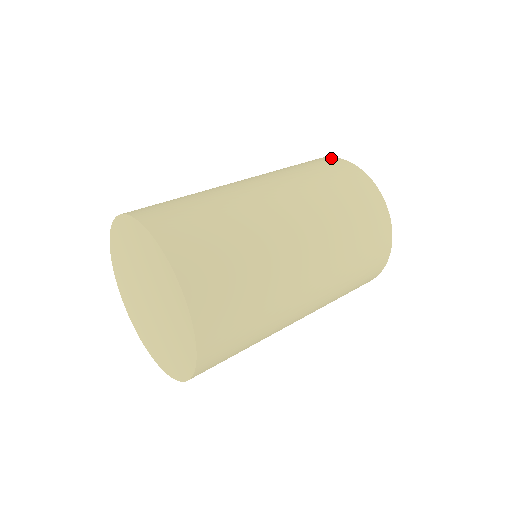
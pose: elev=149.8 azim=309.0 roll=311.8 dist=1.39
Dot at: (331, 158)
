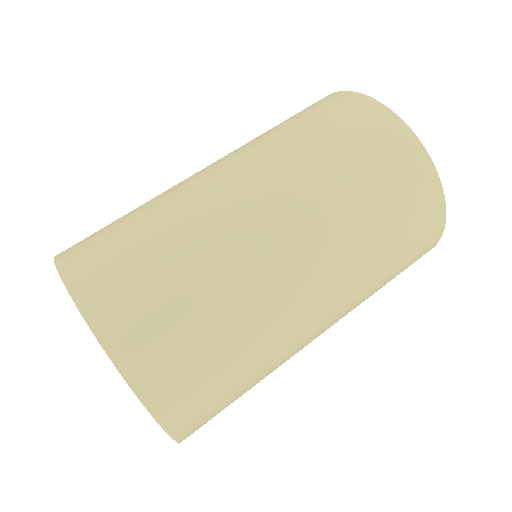
Dot at: occluded
